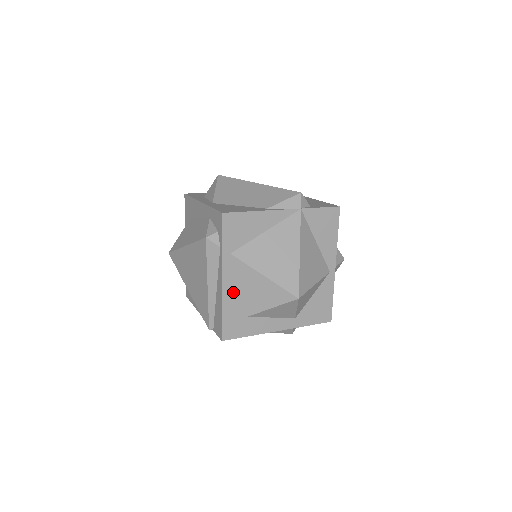
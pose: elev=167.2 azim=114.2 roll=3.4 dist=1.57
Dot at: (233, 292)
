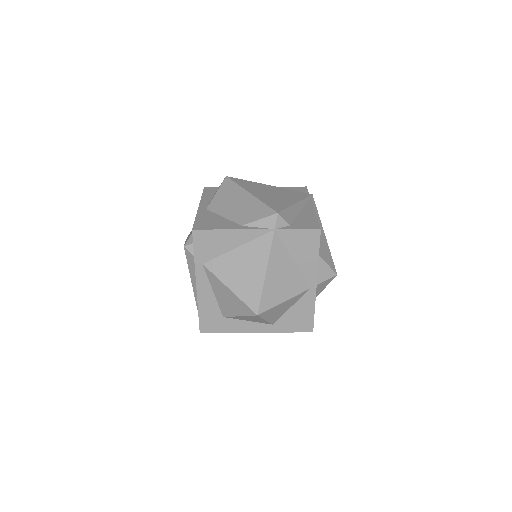
Dot at: (208, 296)
